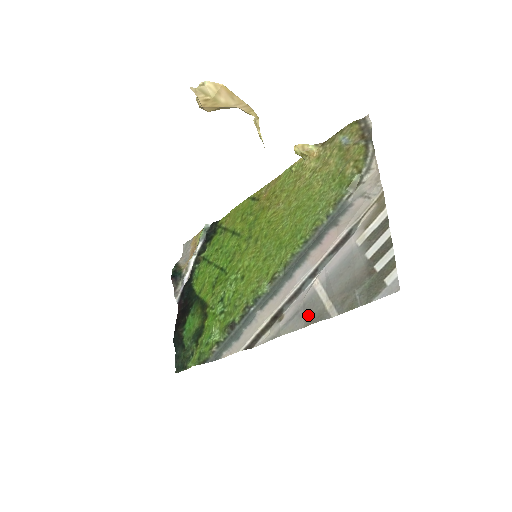
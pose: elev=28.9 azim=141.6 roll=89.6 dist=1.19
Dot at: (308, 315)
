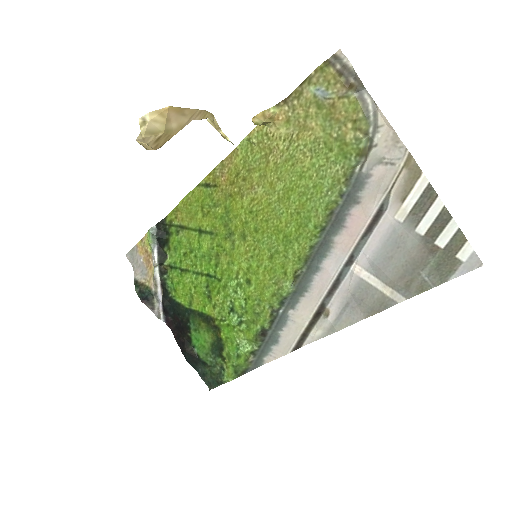
Dot at: (365, 306)
